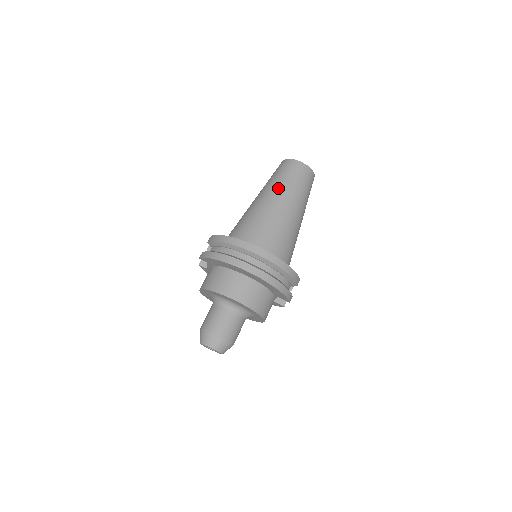
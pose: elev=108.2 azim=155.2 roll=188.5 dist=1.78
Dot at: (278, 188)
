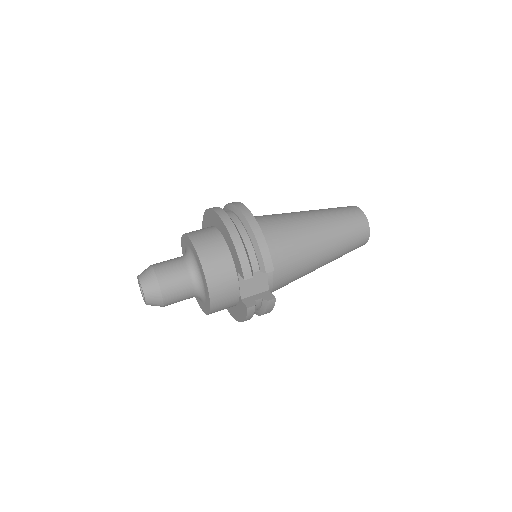
Dot at: occluded
